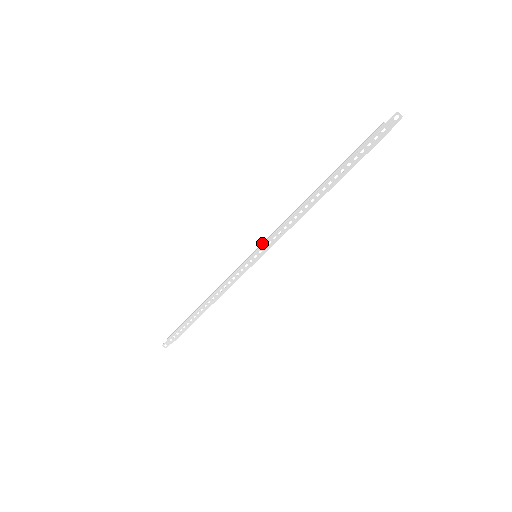
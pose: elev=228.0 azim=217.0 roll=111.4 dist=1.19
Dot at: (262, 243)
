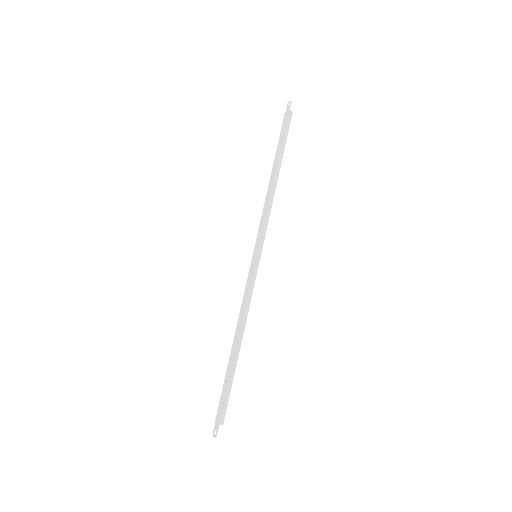
Dot at: (257, 243)
